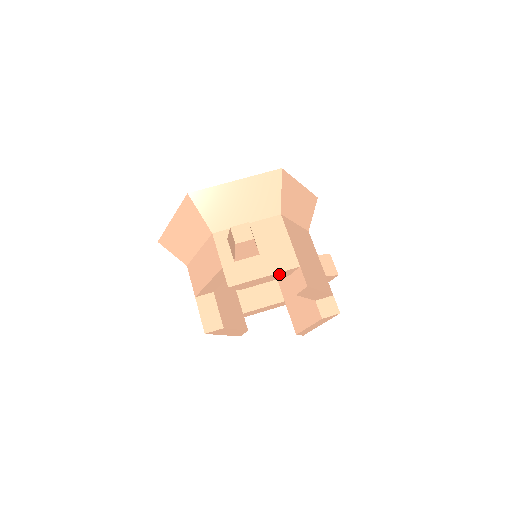
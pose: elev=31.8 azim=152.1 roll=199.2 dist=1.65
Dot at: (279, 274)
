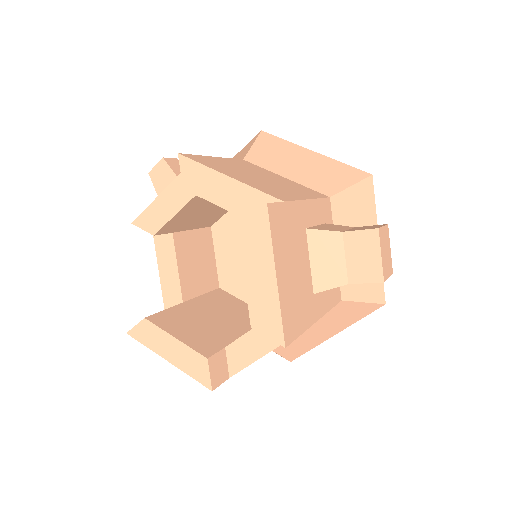
Dot at: occluded
